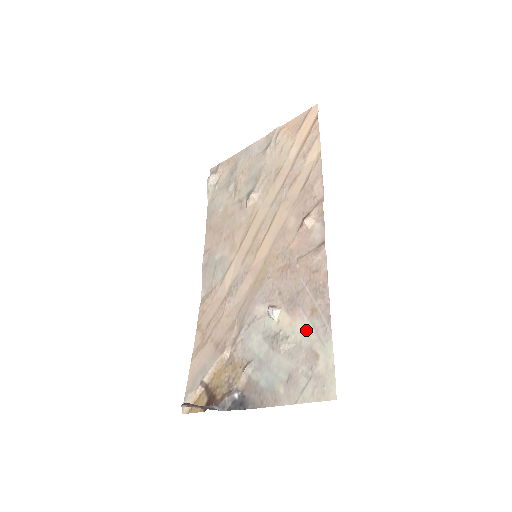
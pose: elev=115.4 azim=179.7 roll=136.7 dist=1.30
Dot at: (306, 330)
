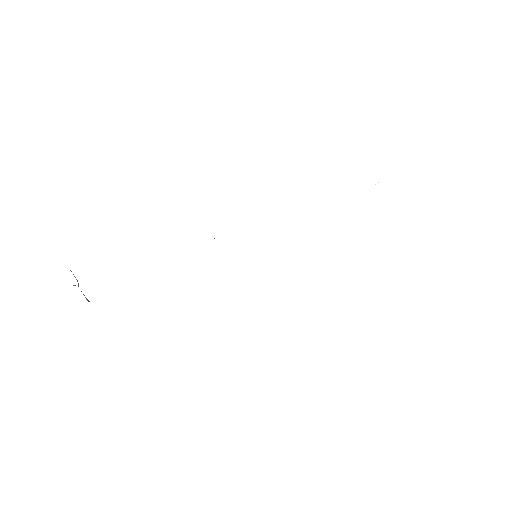
Dot at: occluded
